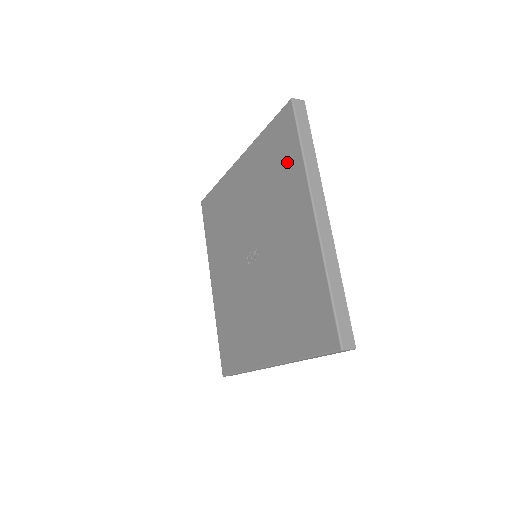
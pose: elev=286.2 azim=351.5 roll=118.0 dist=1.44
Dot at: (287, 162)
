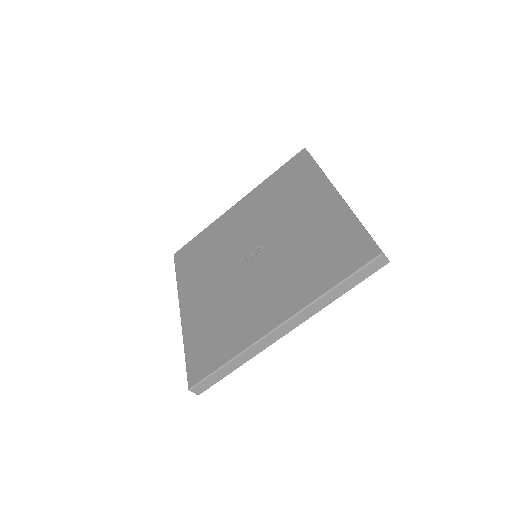
Dot at: (301, 178)
